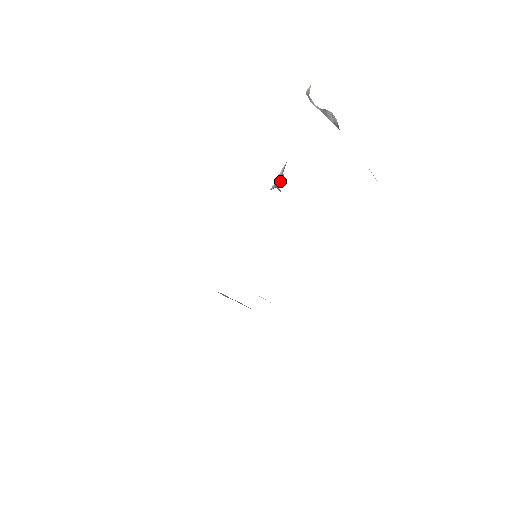
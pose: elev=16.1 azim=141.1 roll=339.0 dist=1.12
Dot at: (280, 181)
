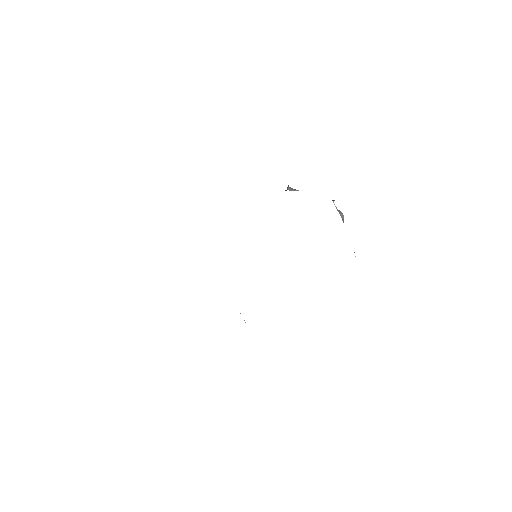
Dot at: (291, 188)
